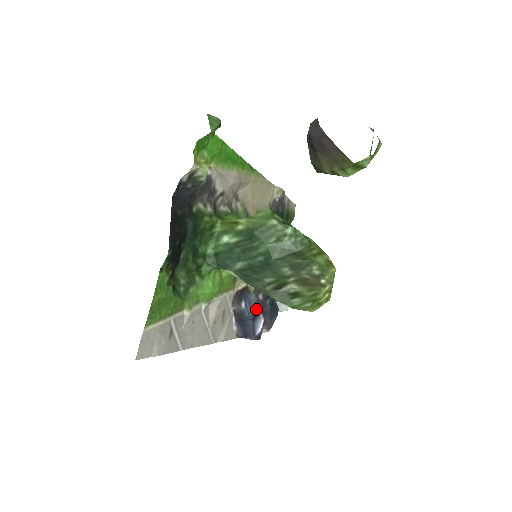
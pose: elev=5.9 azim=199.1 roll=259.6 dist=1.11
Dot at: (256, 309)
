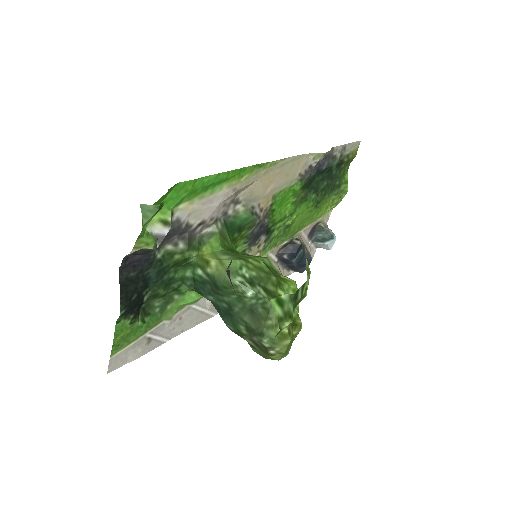
Dot at: occluded
